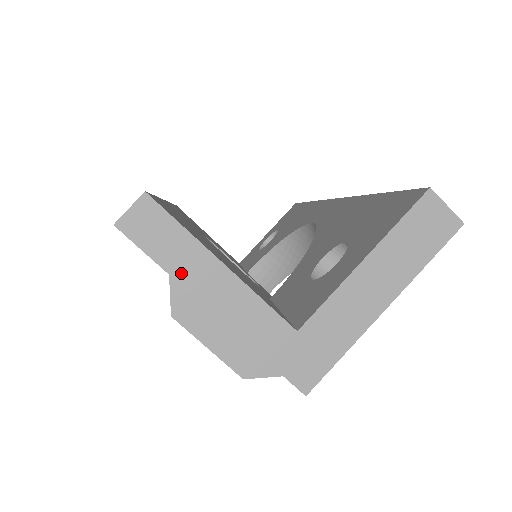
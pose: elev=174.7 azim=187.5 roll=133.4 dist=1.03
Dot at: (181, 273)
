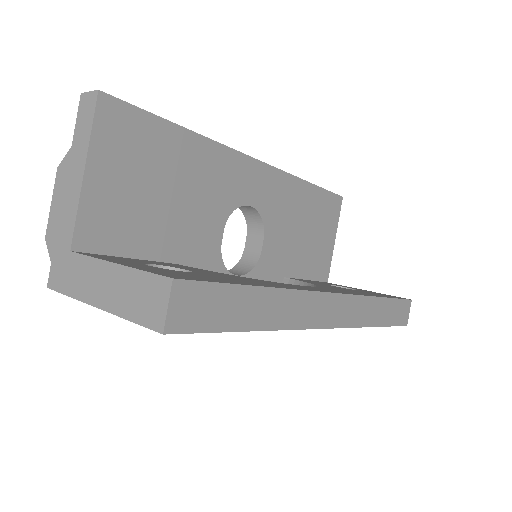
Dot at: (74, 151)
